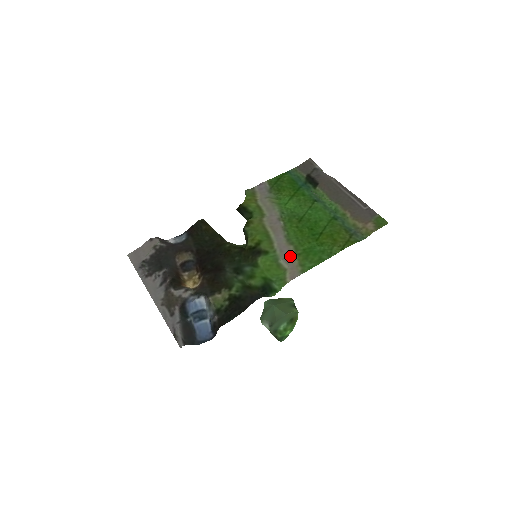
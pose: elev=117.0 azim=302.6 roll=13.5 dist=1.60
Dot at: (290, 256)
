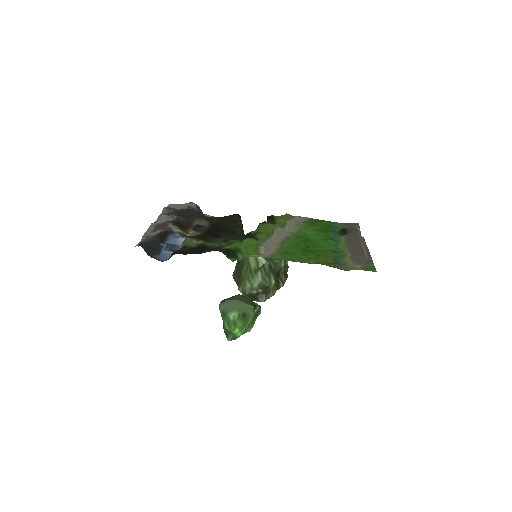
Dot at: (271, 248)
